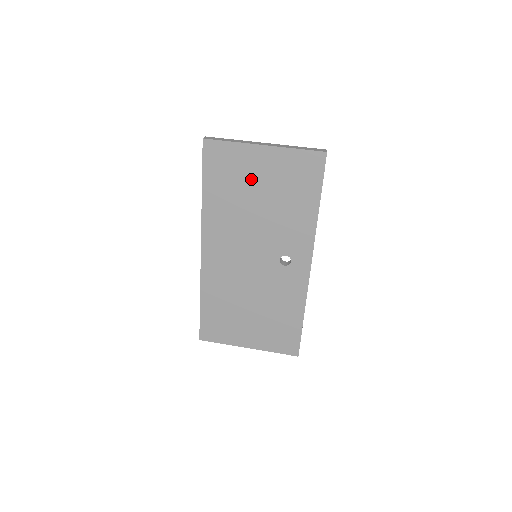
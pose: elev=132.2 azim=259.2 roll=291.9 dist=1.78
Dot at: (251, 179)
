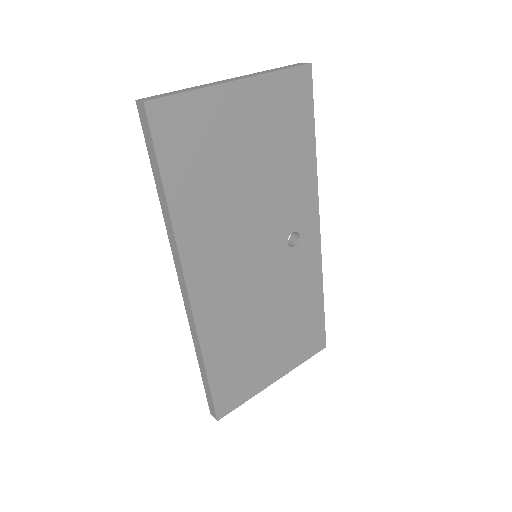
Dot at: (231, 143)
